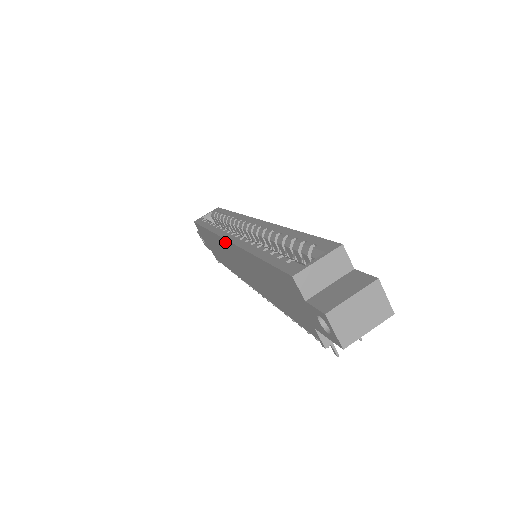
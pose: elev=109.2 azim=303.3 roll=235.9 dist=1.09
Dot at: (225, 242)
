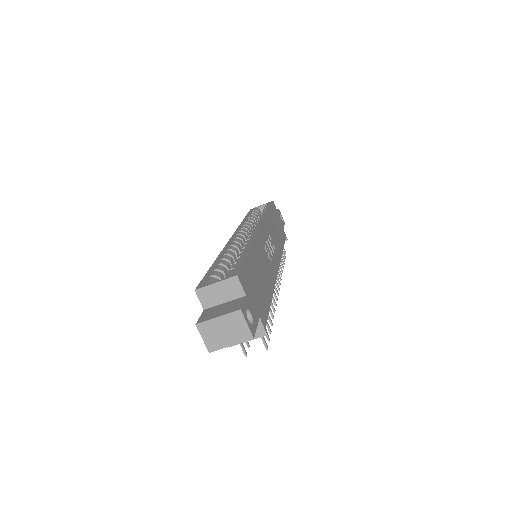
Dot at: occluded
